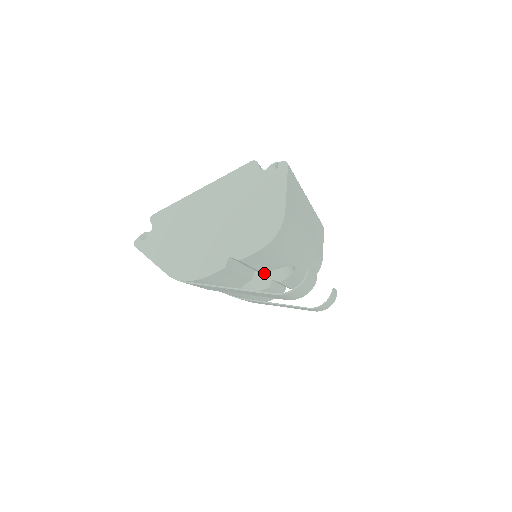
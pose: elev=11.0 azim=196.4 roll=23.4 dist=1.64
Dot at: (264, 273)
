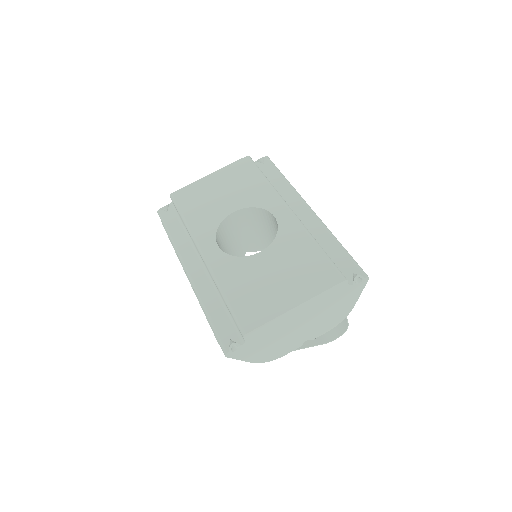
Dot at: occluded
